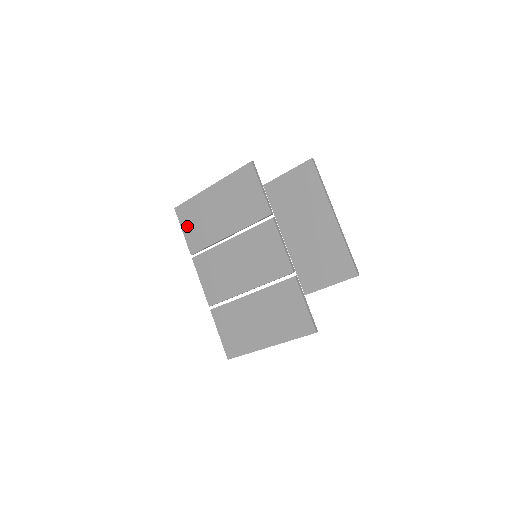
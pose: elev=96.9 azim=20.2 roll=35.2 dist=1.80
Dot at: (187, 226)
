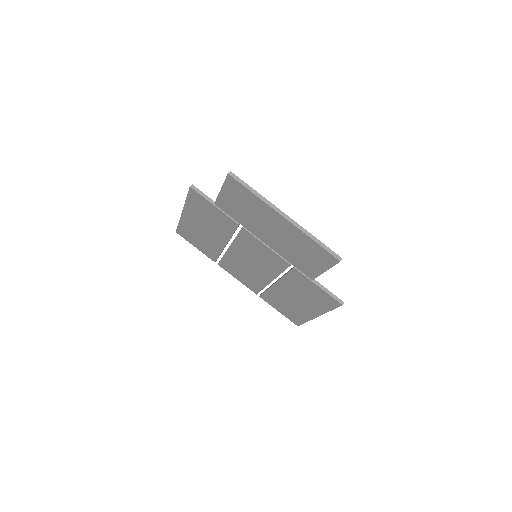
Dot at: (194, 243)
